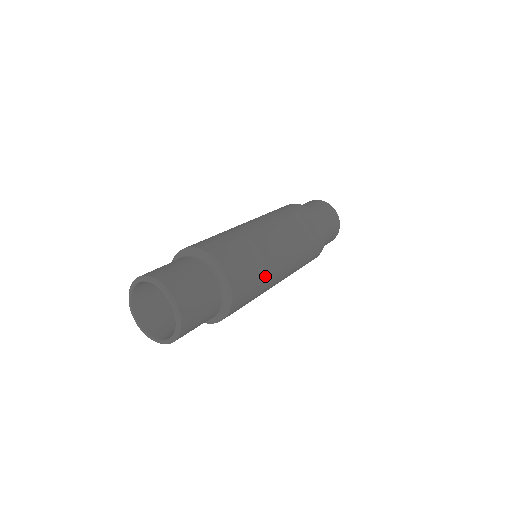
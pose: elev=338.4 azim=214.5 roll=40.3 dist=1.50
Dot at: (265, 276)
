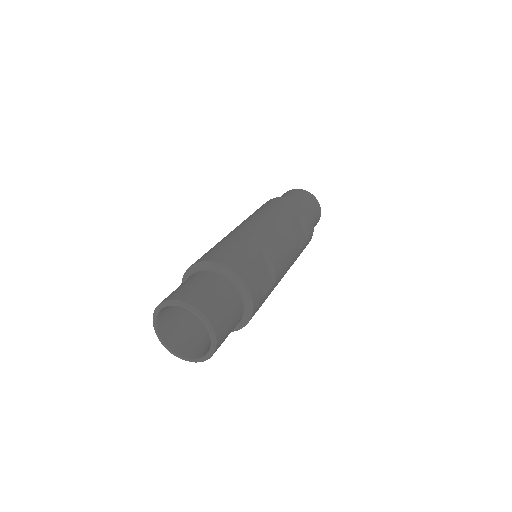
Dot at: (273, 288)
